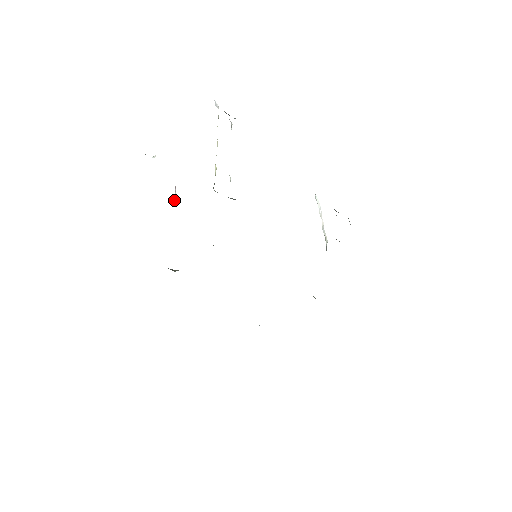
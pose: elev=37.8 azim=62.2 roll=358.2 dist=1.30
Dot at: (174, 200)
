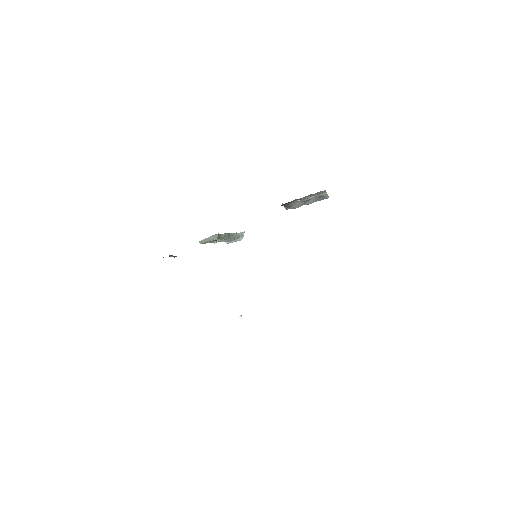
Dot at: (170, 256)
